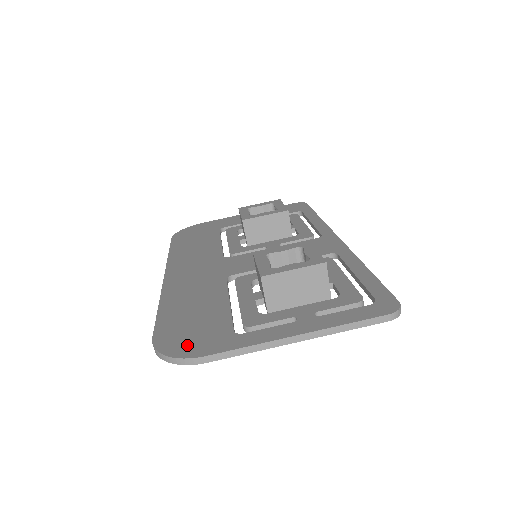
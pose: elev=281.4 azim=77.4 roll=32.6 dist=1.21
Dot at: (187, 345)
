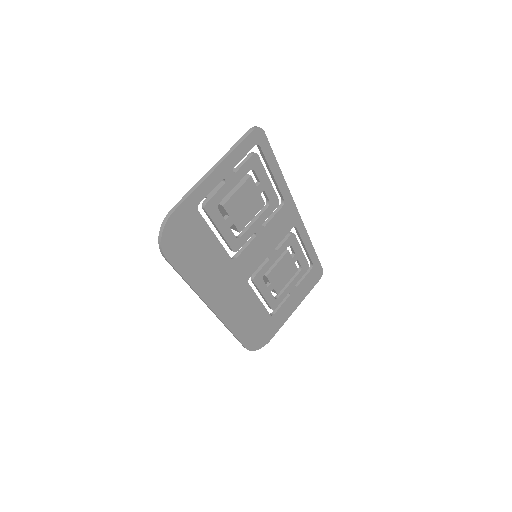
Dot at: (172, 228)
